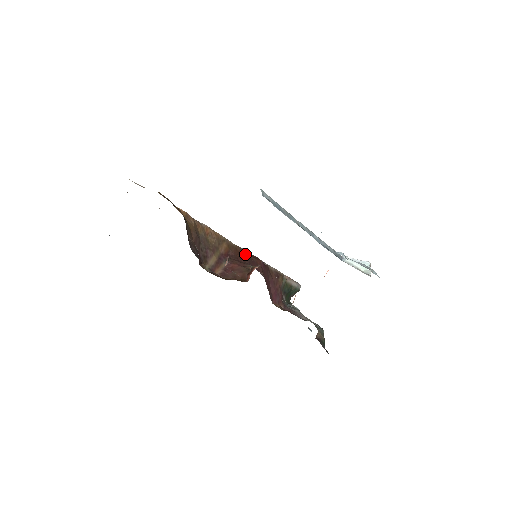
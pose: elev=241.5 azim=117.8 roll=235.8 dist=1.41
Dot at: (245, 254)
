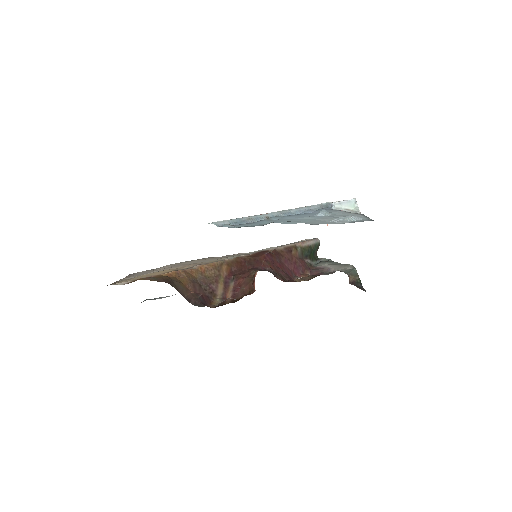
Dot at: (247, 259)
